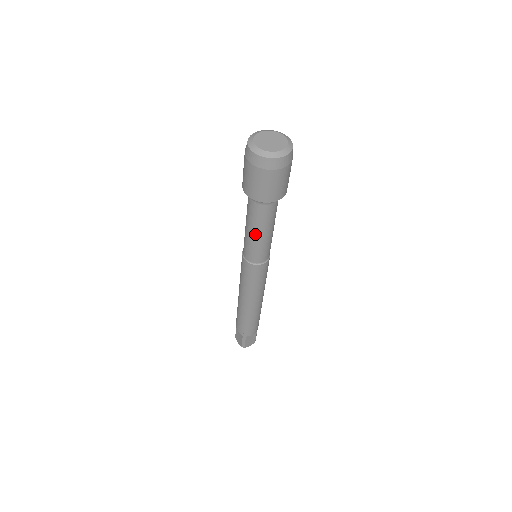
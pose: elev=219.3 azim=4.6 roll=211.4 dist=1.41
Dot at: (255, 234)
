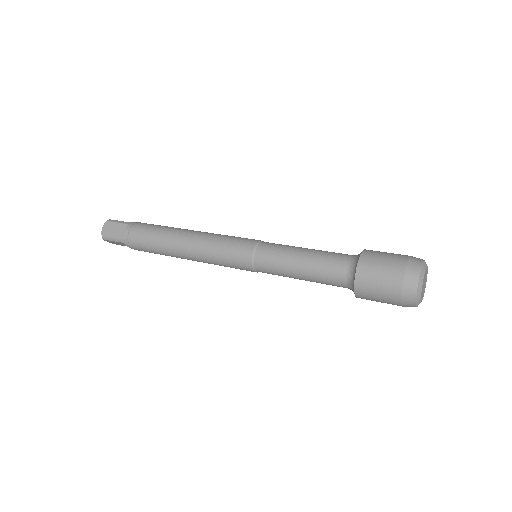
Dot at: occluded
